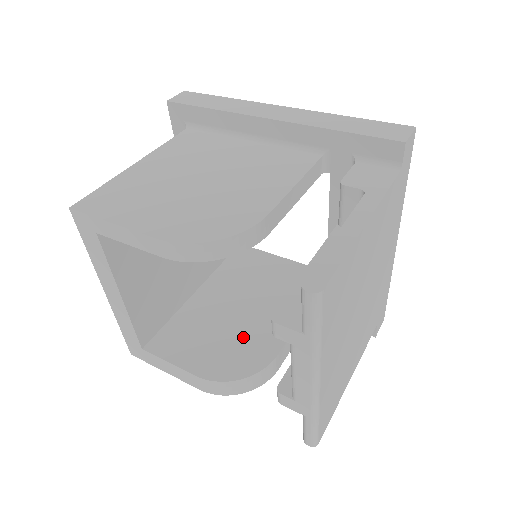
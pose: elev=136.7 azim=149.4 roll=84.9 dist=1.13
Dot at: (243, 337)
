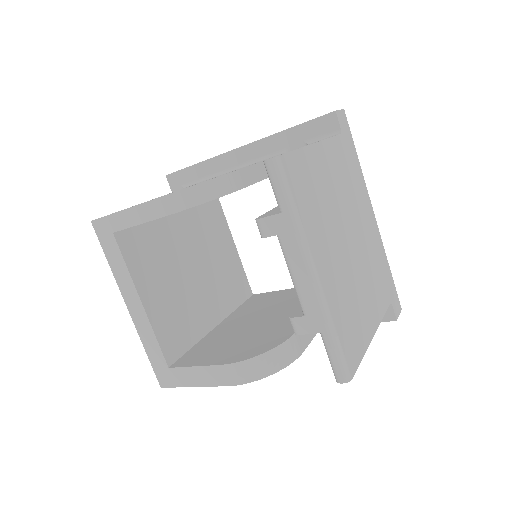
Dot at: (262, 333)
